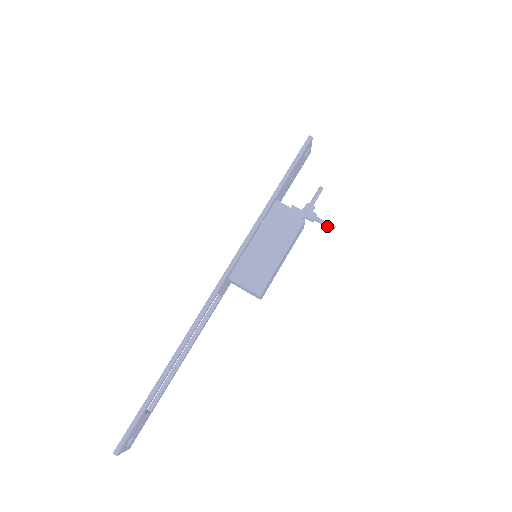
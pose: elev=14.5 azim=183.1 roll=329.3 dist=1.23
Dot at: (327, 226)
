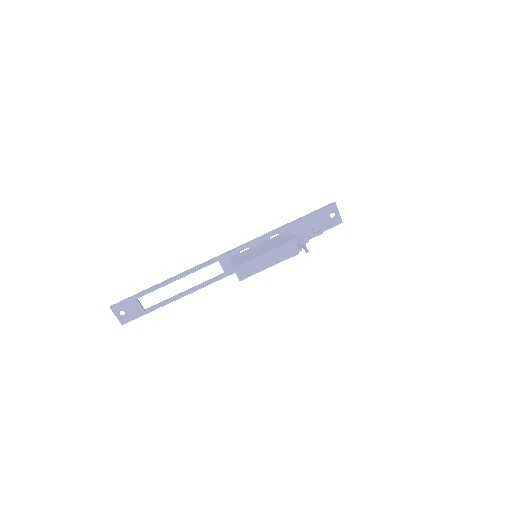
Dot at: (304, 249)
